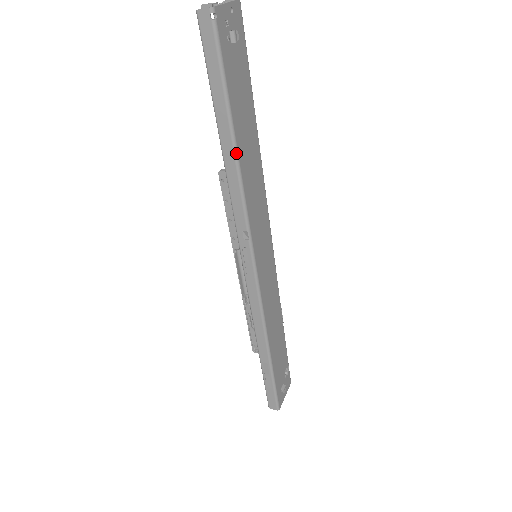
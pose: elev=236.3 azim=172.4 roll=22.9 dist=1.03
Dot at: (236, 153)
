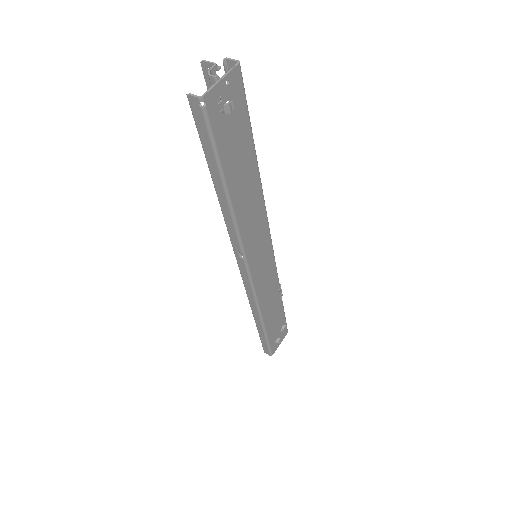
Dot at: (229, 203)
